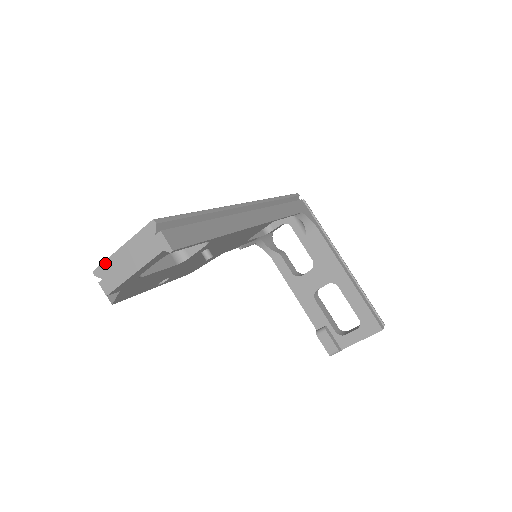
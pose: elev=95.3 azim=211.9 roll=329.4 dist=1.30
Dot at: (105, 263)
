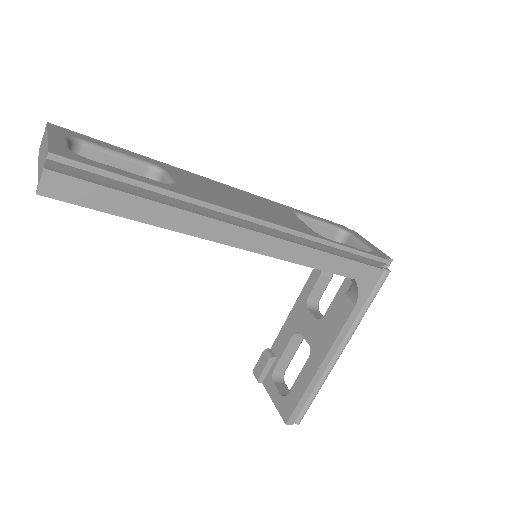
Dot at: (47, 129)
